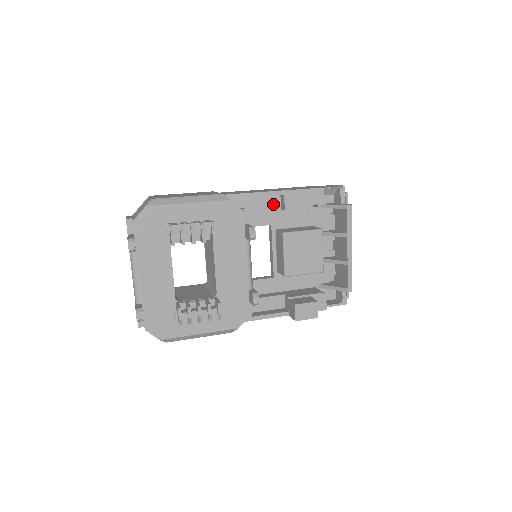
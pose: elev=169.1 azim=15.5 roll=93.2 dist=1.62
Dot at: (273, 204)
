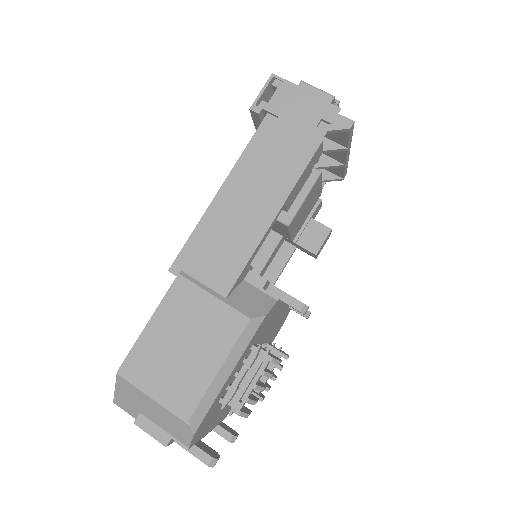
Dot at: occluded
